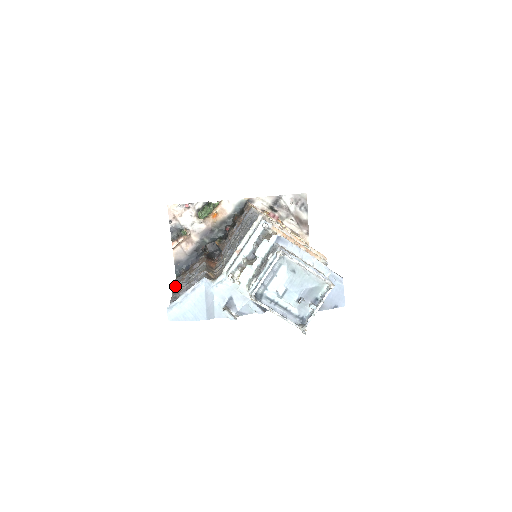
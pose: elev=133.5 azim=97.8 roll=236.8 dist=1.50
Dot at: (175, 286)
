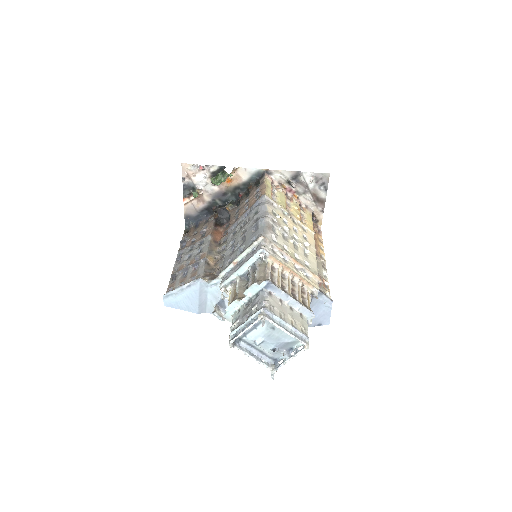
Dot at: (180, 250)
